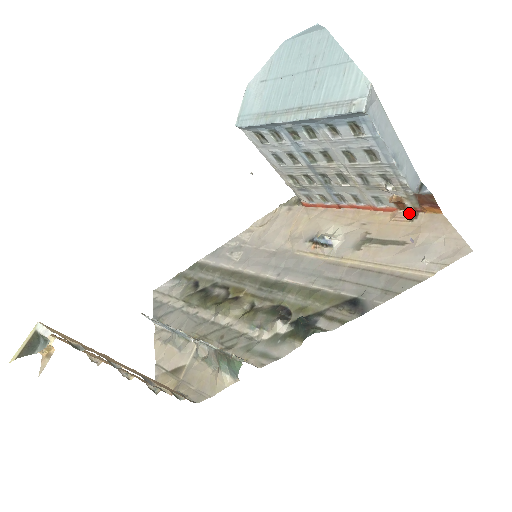
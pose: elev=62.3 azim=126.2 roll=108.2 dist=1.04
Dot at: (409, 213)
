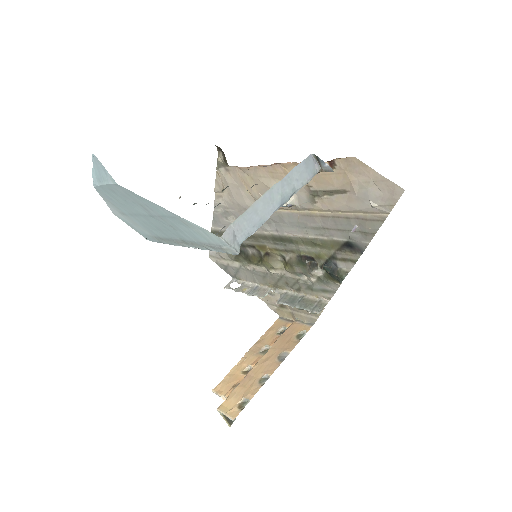
Dot at: occluded
